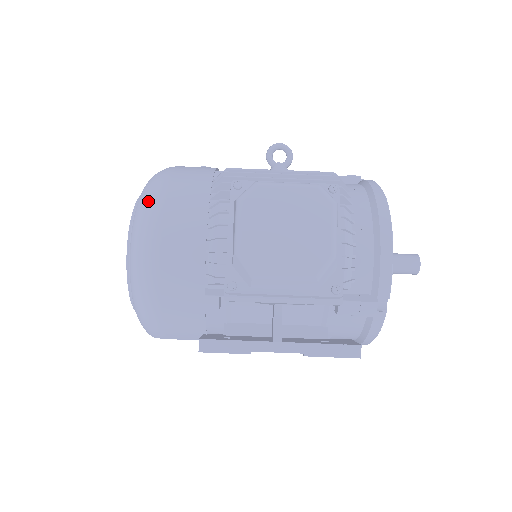
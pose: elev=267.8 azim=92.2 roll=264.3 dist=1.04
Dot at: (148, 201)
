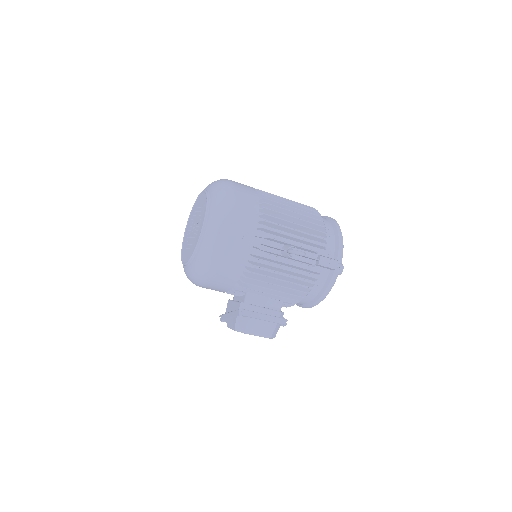
Dot at: (199, 279)
